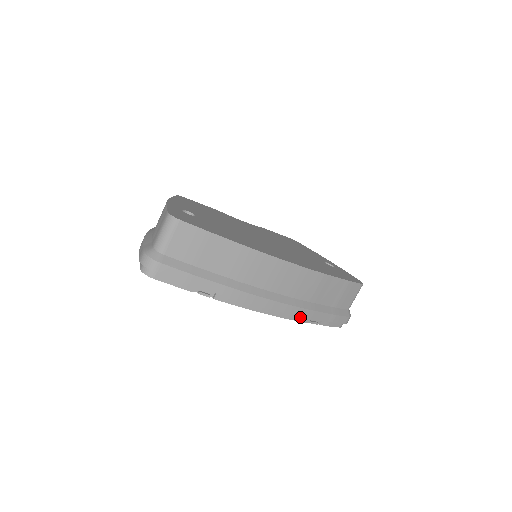
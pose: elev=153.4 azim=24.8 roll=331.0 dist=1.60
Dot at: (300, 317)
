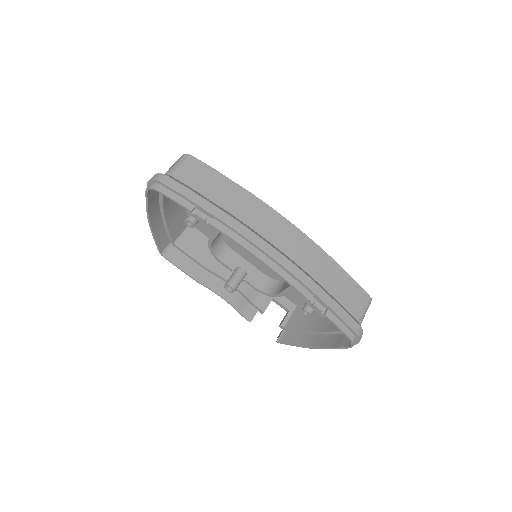
Dot at: (300, 287)
